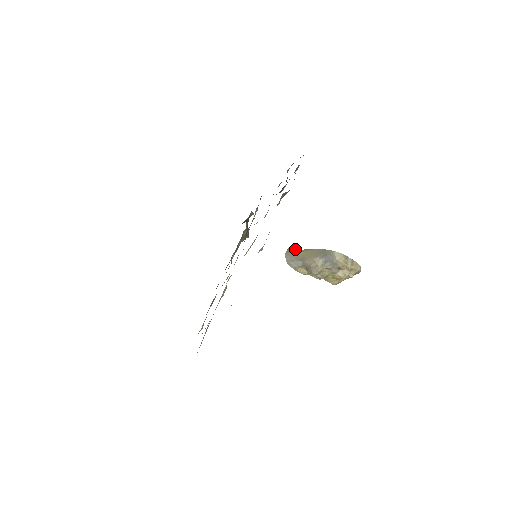
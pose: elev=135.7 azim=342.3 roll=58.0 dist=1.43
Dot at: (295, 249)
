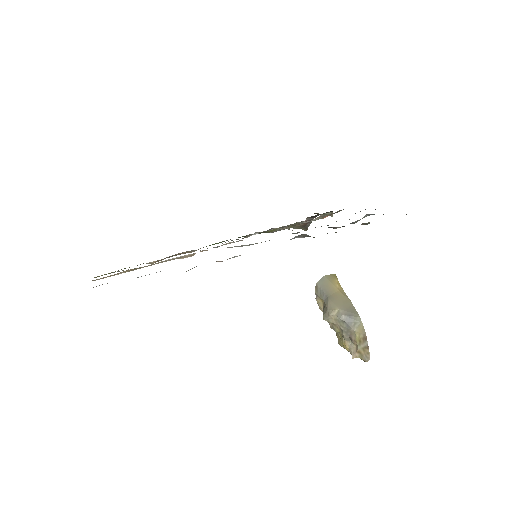
Dot at: (338, 281)
